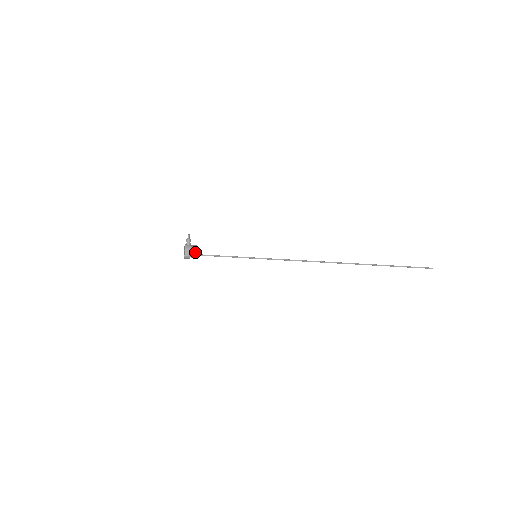
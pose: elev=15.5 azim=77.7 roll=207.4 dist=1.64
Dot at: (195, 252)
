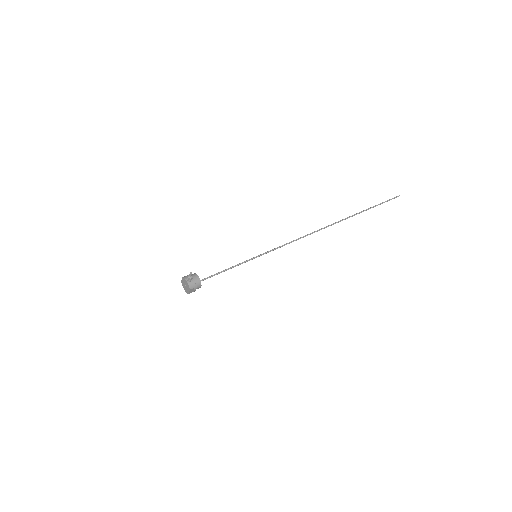
Dot at: (200, 286)
